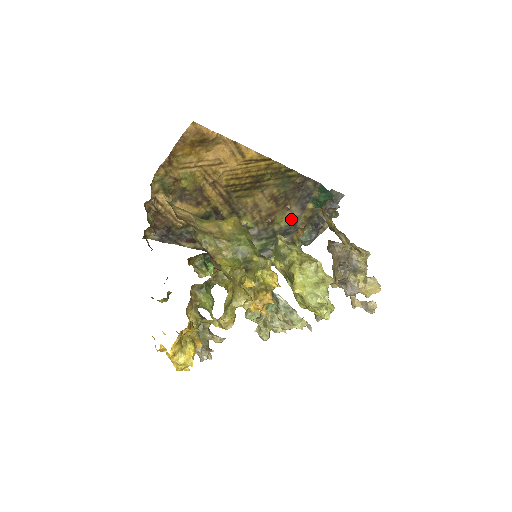
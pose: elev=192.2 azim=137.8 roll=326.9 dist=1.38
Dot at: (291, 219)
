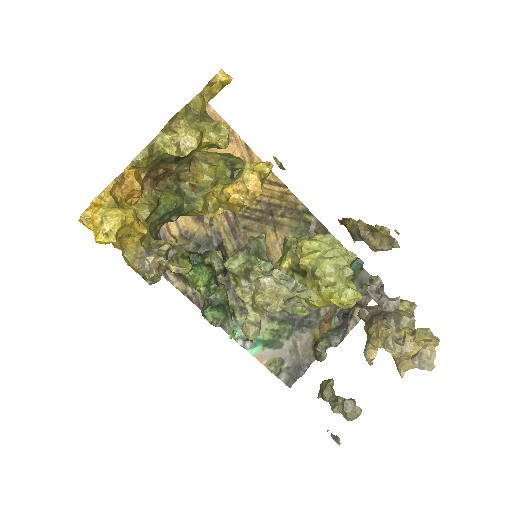
Dot at: occluded
